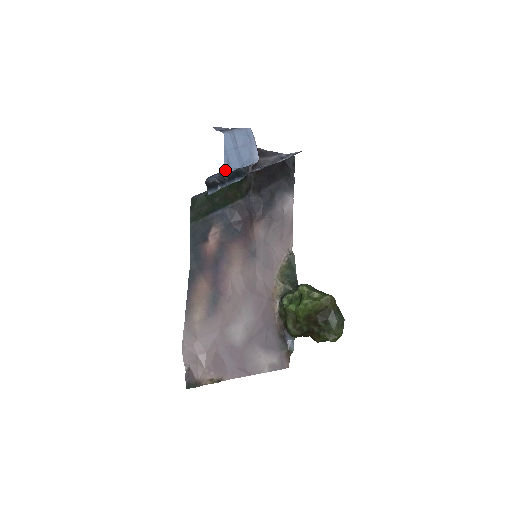
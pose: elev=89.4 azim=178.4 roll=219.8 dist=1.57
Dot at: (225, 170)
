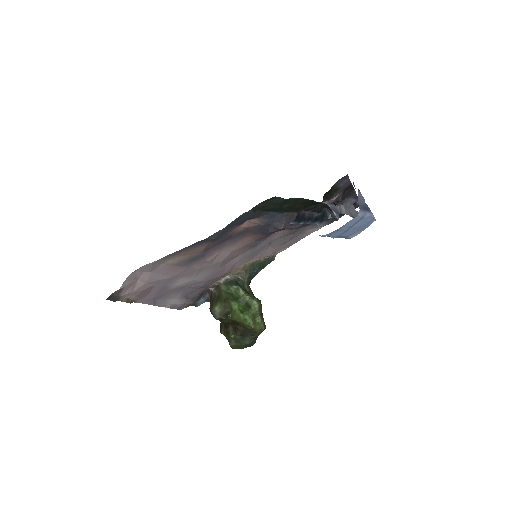
Dot at: (325, 236)
